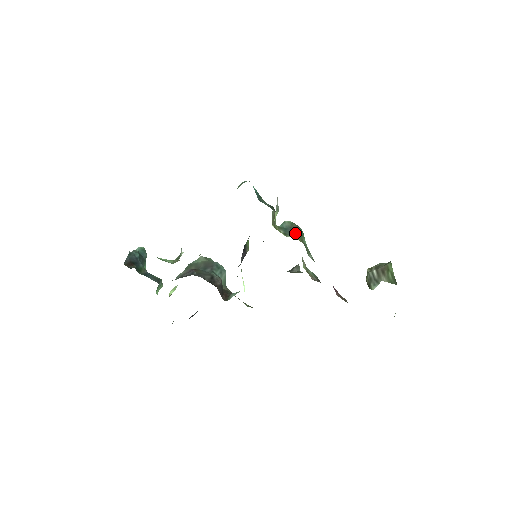
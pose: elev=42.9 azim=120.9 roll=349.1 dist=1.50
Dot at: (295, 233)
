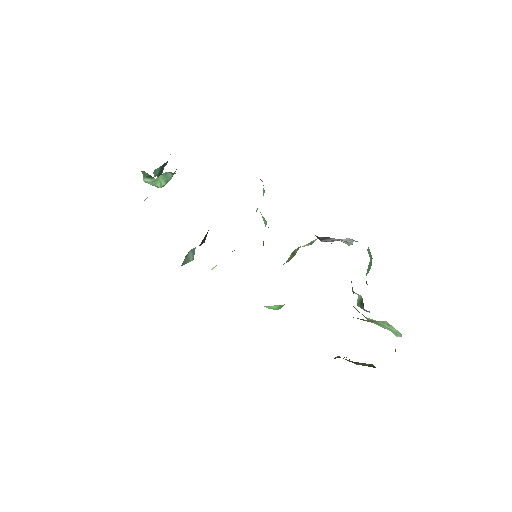
Dot at: occluded
